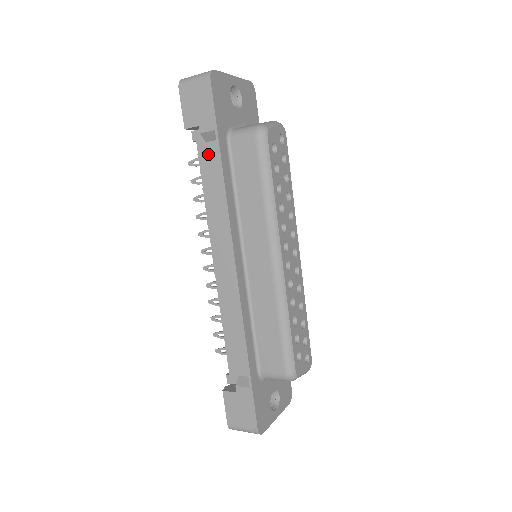
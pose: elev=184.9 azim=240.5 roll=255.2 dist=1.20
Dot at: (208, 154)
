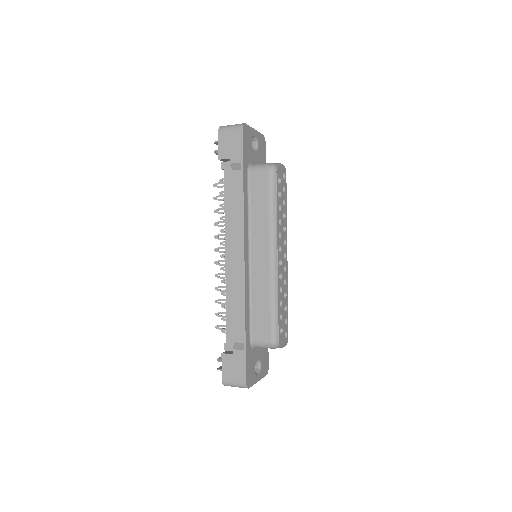
Dot at: (233, 179)
